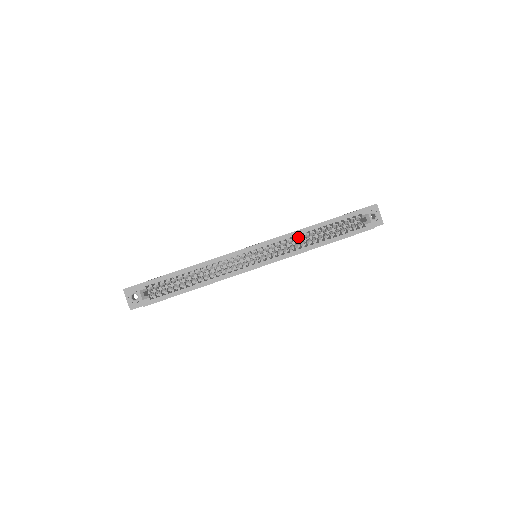
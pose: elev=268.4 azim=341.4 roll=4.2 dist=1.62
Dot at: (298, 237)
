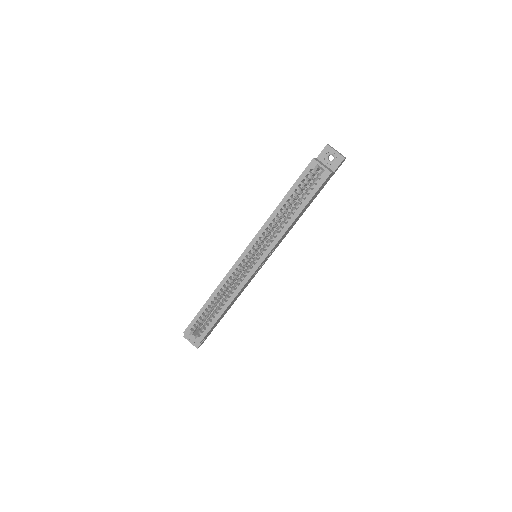
Dot at: (272, 224)
